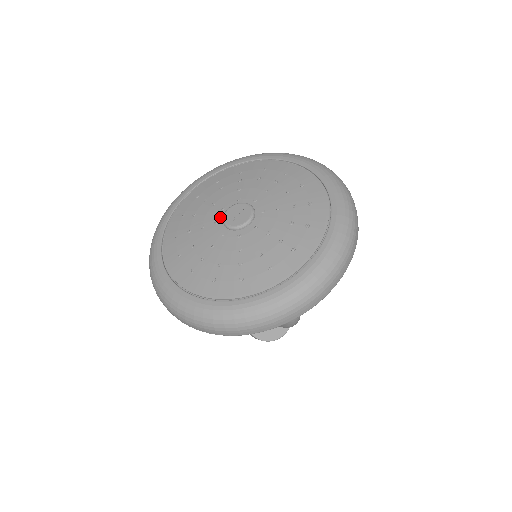
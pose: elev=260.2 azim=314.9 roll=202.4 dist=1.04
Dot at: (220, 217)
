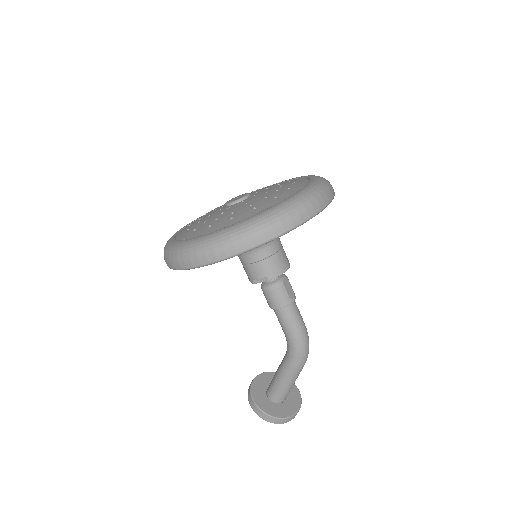
Dot at: (222, 207)
